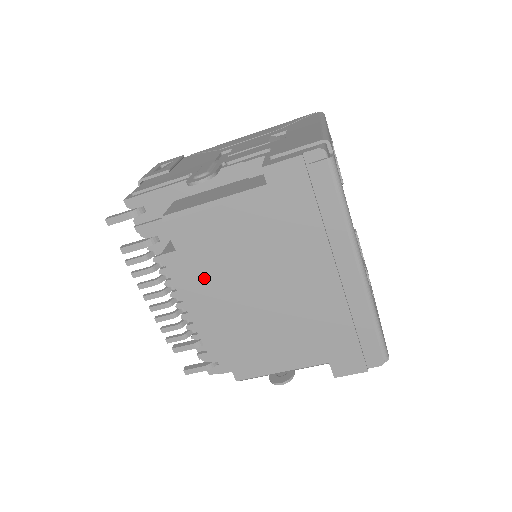
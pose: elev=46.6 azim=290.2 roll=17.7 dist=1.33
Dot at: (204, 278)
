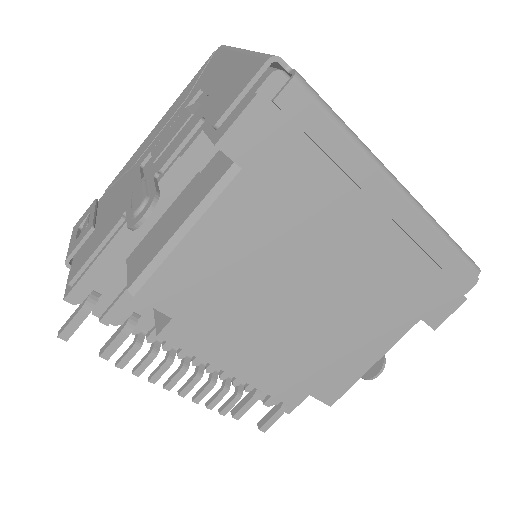
Dot at: (227, 326)
